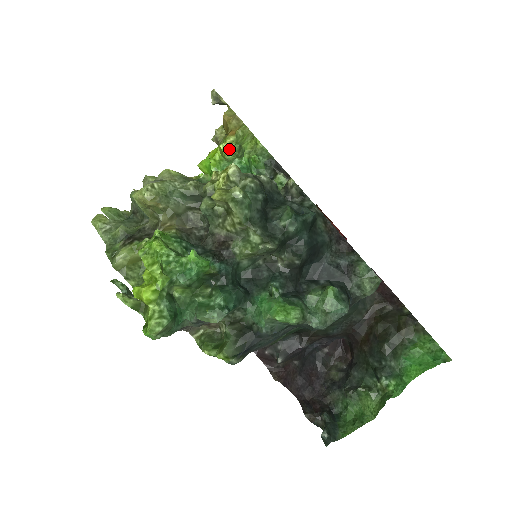
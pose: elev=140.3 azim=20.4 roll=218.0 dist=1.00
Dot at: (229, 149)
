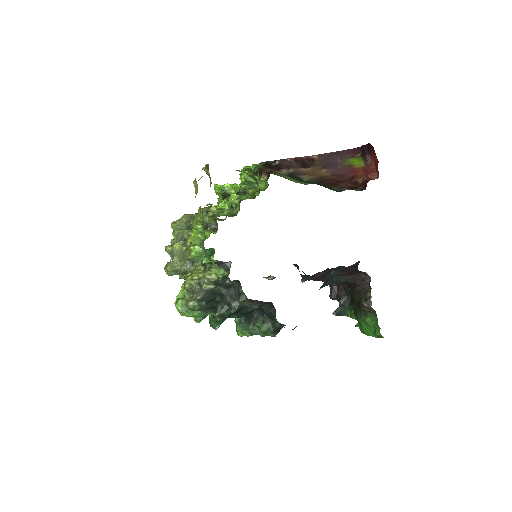
Dot at: (202, 222)
